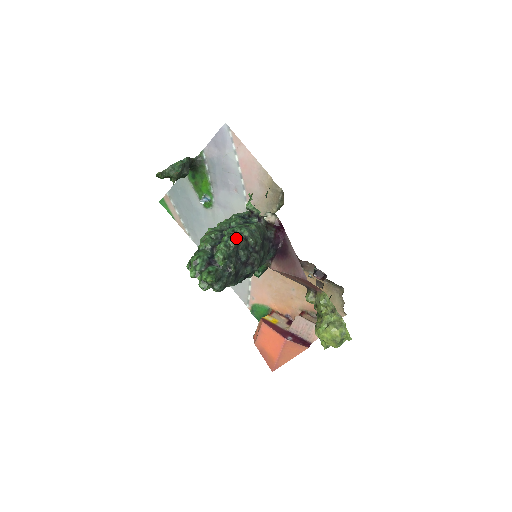
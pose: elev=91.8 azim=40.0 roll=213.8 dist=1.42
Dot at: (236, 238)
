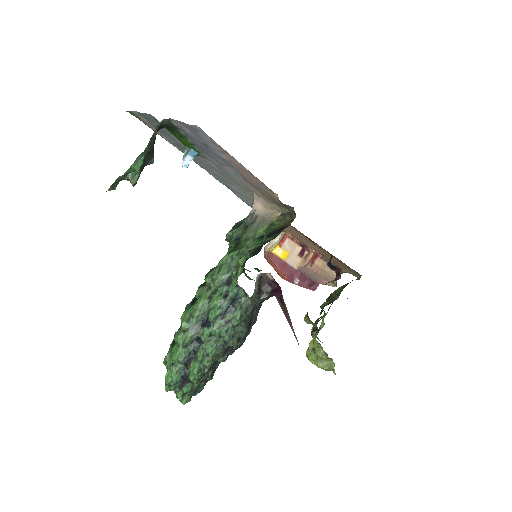
Dot at: (211, 359)
